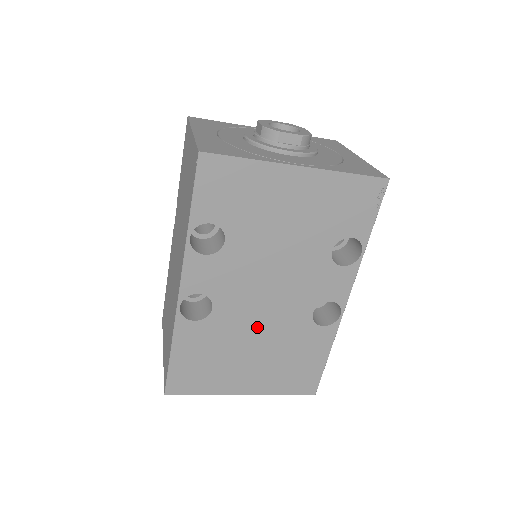
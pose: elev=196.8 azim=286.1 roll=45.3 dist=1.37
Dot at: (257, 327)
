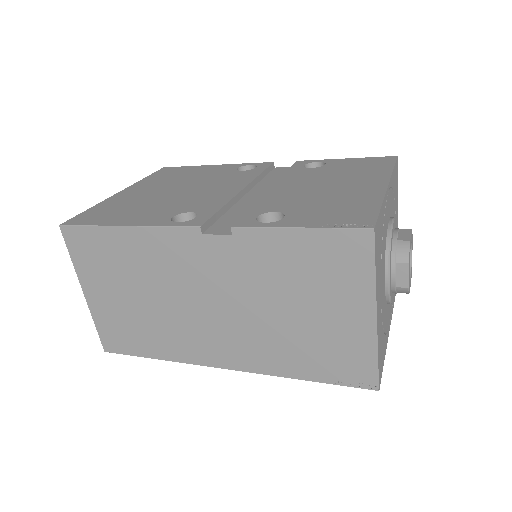
Dot at: occluded
